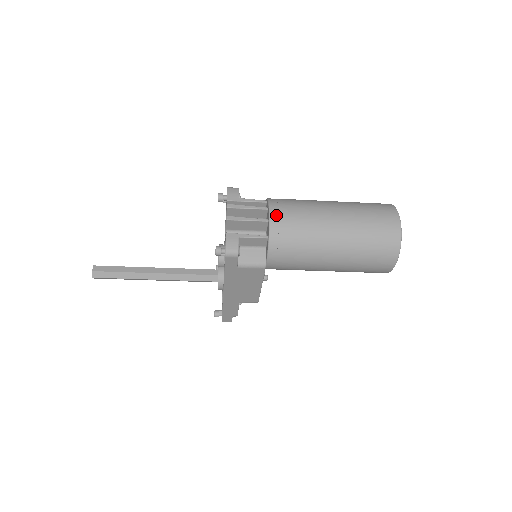
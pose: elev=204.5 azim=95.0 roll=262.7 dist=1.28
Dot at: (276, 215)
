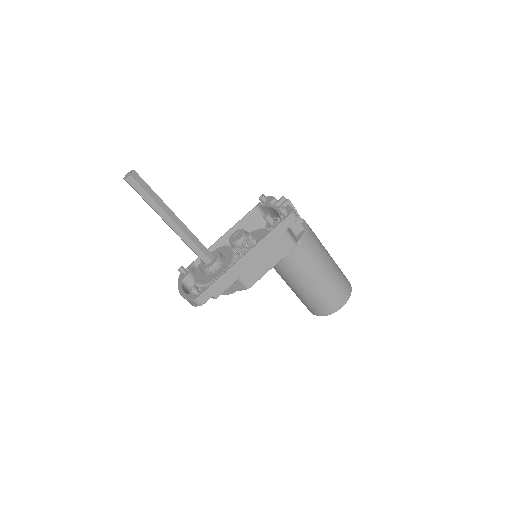
Dot at: occluded
